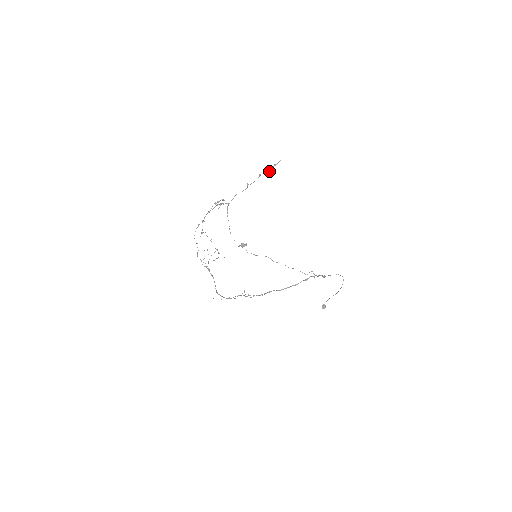
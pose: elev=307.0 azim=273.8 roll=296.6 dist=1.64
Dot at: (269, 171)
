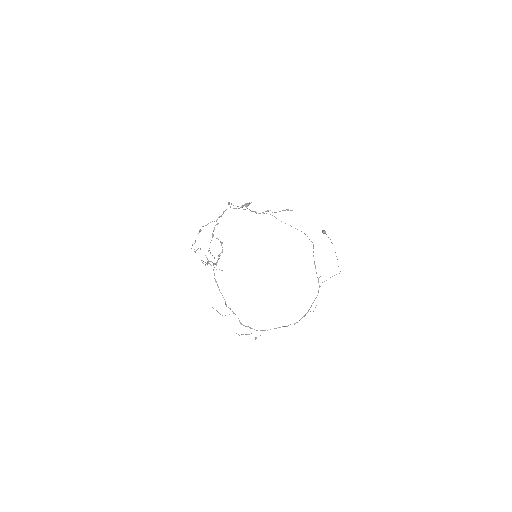
Dot at: (279, 211)
